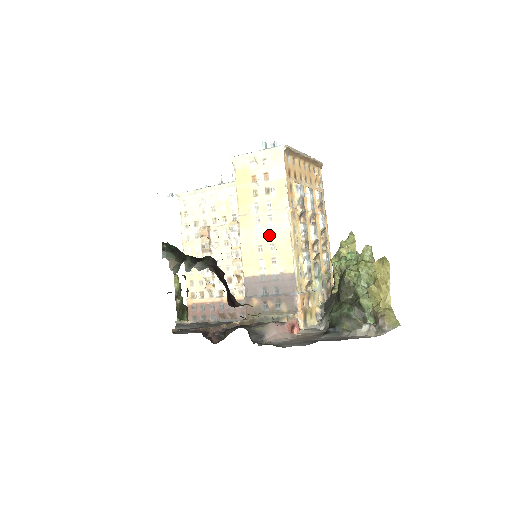
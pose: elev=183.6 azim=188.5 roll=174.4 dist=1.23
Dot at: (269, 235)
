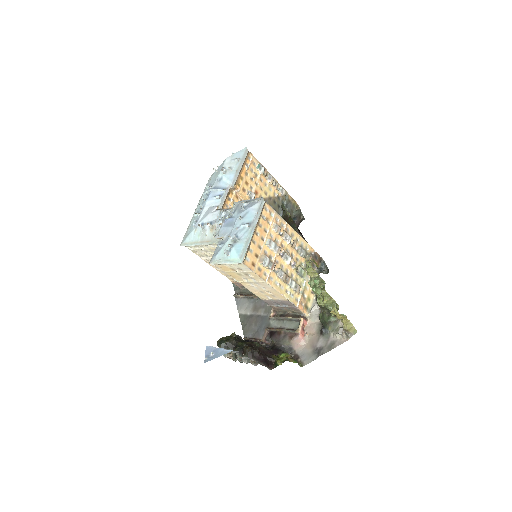
Dot at: (263, 289)
